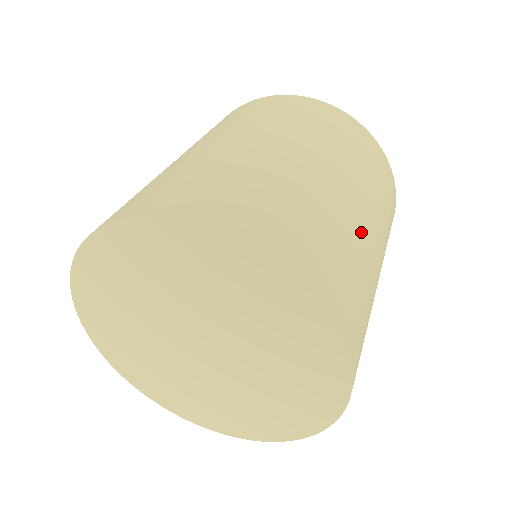
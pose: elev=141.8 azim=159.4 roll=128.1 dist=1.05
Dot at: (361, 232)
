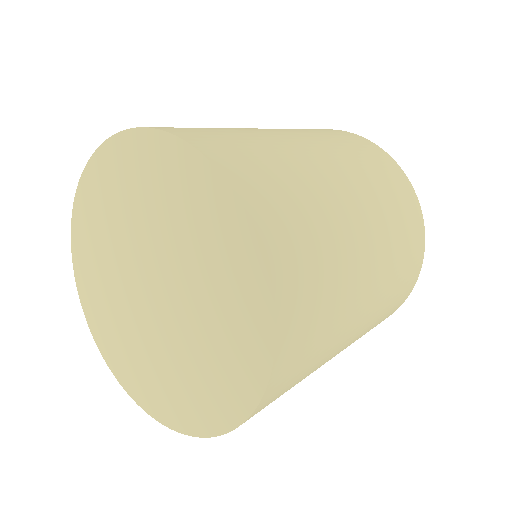
Dot at: (328, 183)
